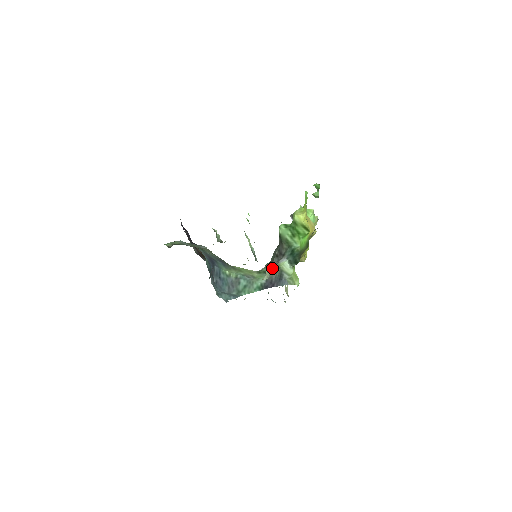
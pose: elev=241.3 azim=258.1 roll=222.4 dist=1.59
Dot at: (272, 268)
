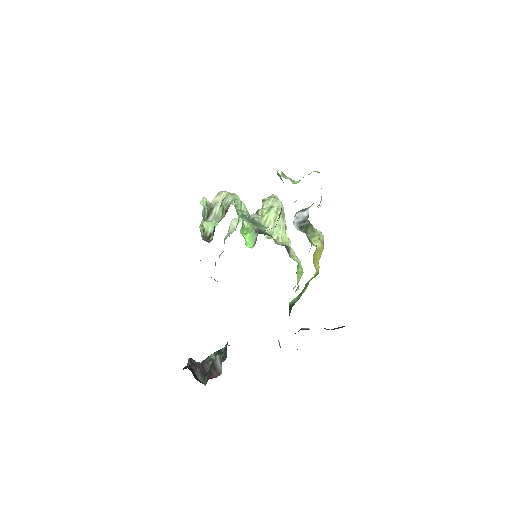
Dot at: occluded
